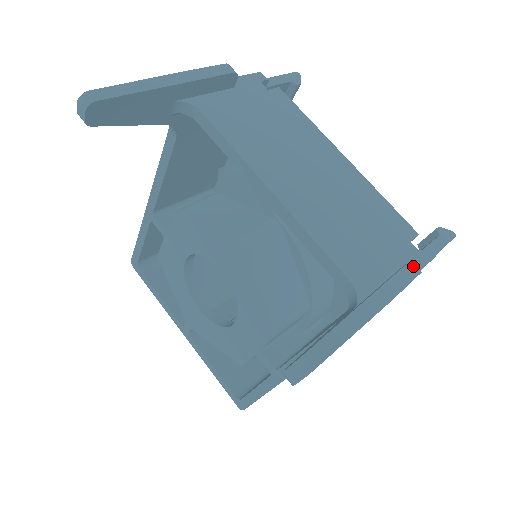
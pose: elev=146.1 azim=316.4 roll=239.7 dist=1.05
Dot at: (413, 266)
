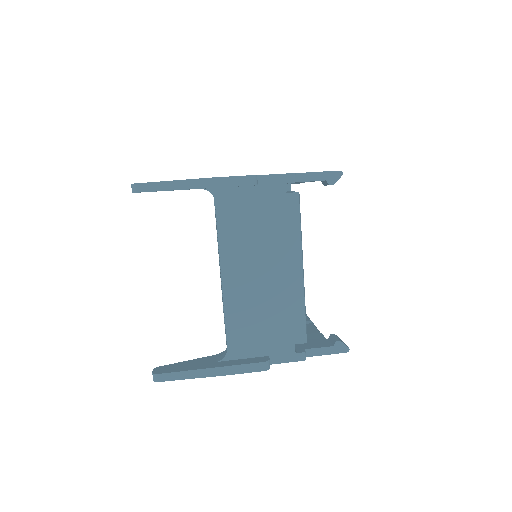
Dot at: (264, 365)
